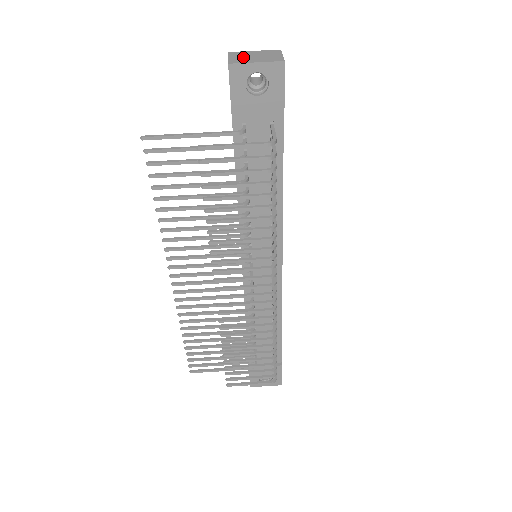
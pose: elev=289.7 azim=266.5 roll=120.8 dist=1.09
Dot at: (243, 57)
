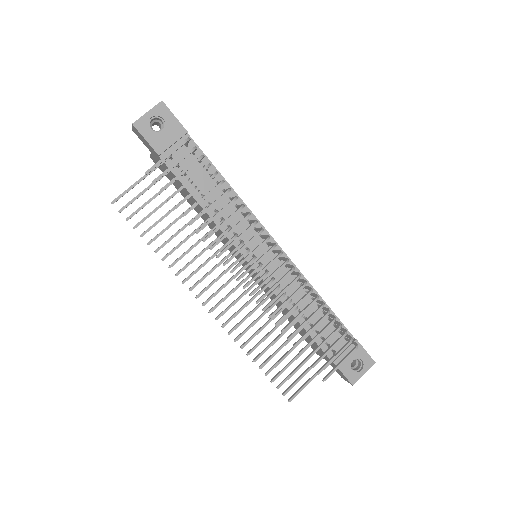
Dot at: occluded
